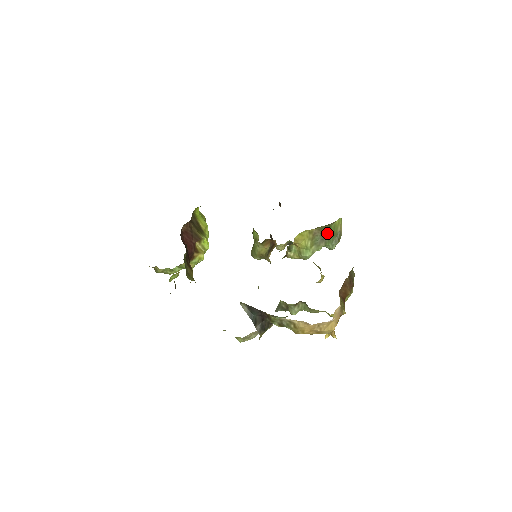
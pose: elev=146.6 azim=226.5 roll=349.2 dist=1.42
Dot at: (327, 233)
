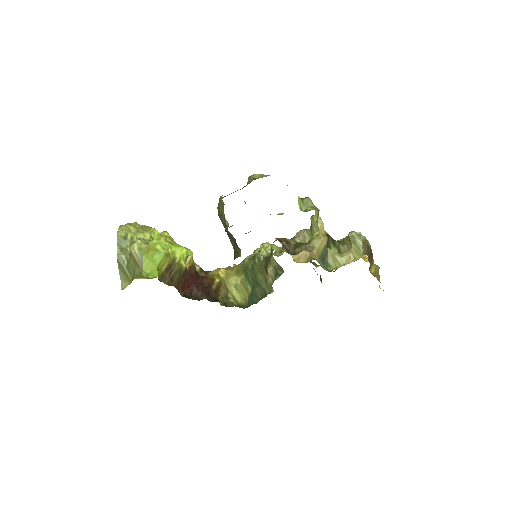
Dot at: occluded
